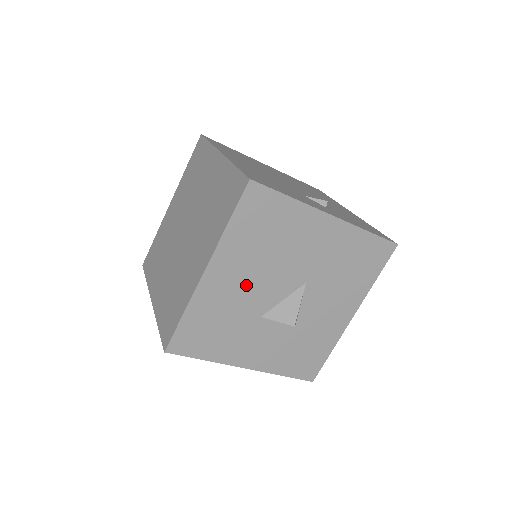
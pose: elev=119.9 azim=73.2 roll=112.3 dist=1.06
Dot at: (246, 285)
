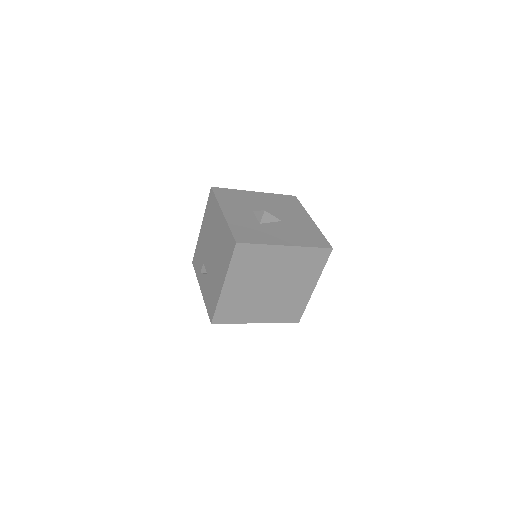
Dot at: (261, 203)
